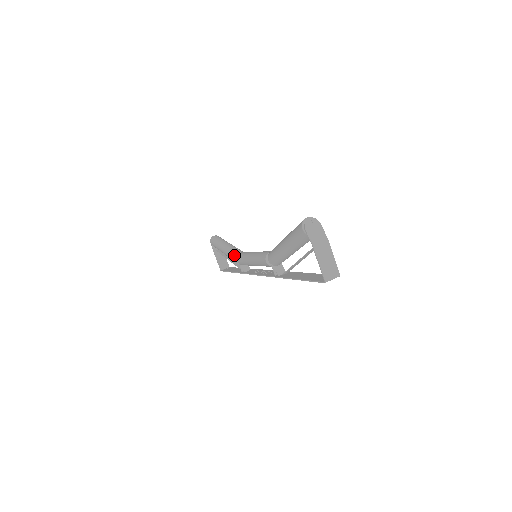
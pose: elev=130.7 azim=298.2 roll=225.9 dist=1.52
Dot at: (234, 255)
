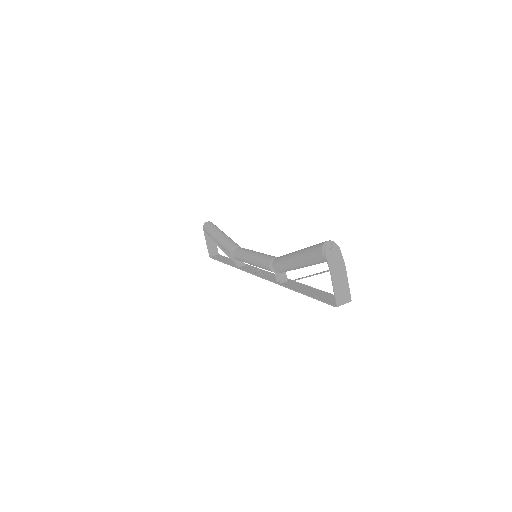
Dot at: (230, 248)
